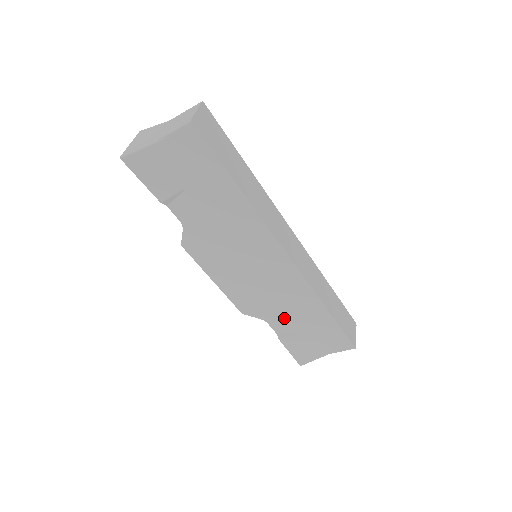
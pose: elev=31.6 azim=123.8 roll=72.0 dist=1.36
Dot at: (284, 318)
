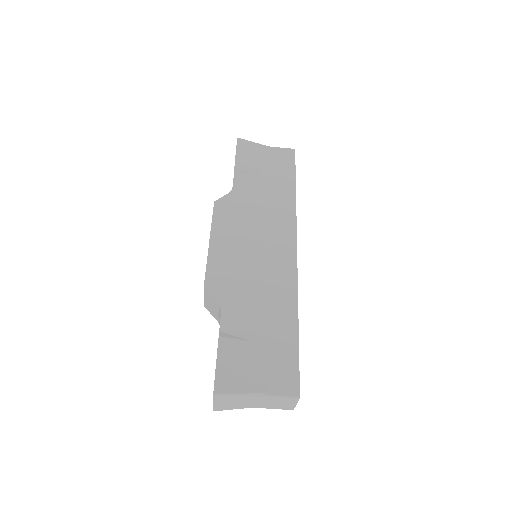
Dot at: (245, 313)
